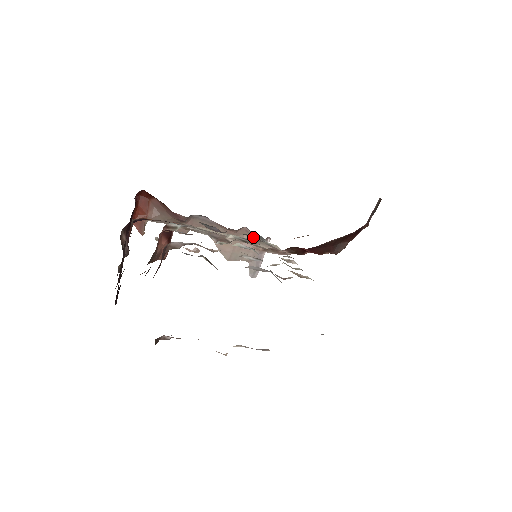
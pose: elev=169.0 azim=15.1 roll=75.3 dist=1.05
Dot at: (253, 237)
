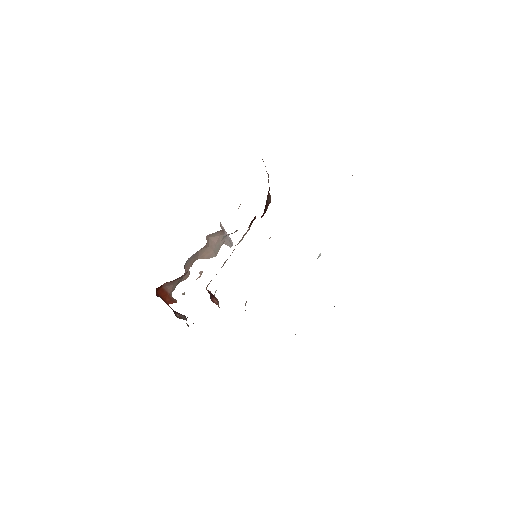
Dot at: (215, 234)
